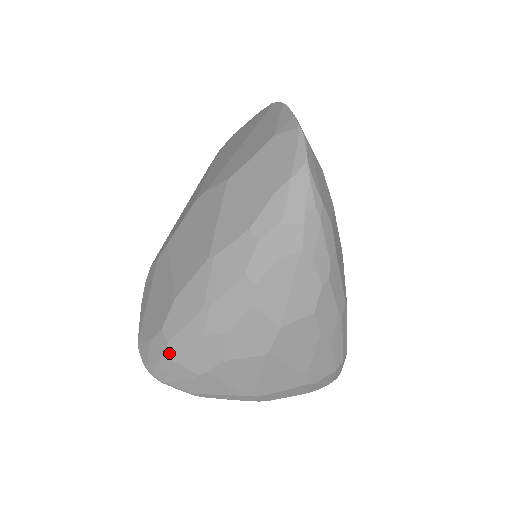
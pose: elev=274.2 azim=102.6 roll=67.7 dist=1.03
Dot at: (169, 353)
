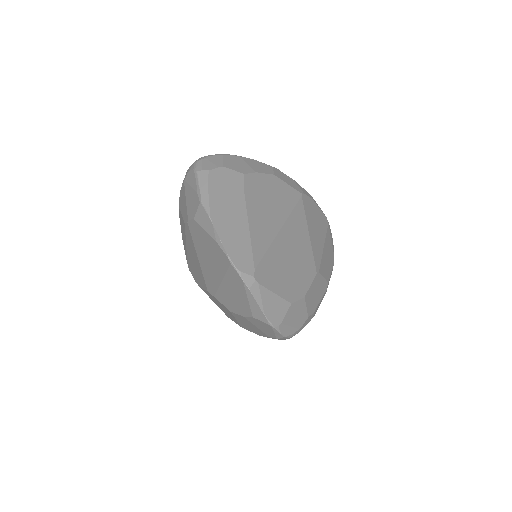
Dot at: occluded
